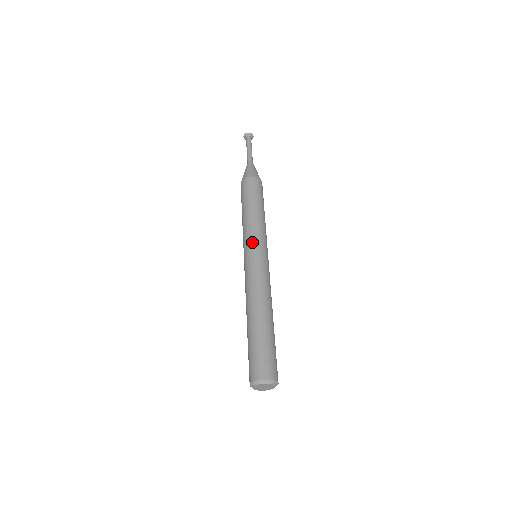
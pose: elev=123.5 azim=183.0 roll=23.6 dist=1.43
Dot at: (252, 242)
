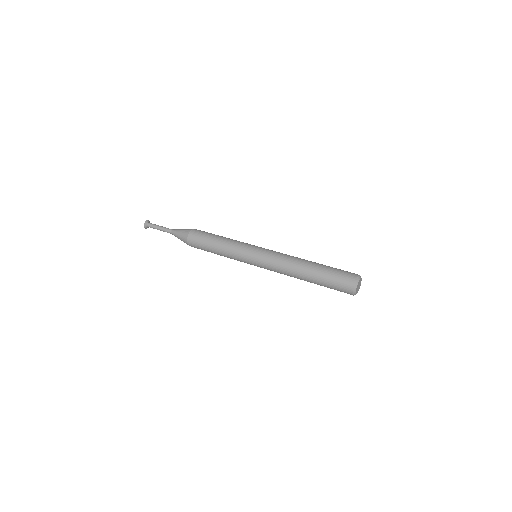
Dot at: (251, 245)
